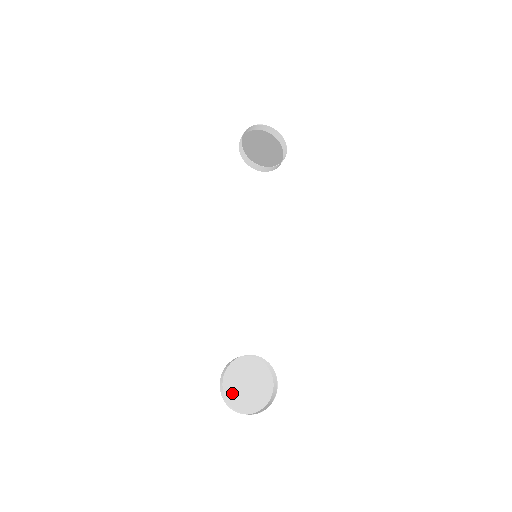
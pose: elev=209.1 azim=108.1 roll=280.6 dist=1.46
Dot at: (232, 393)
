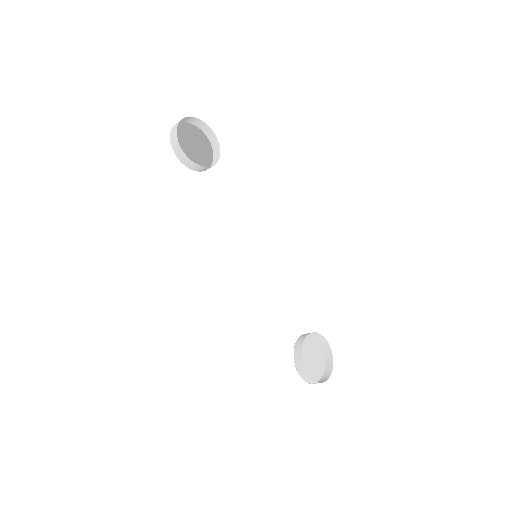
Dot at: (308, 373)
